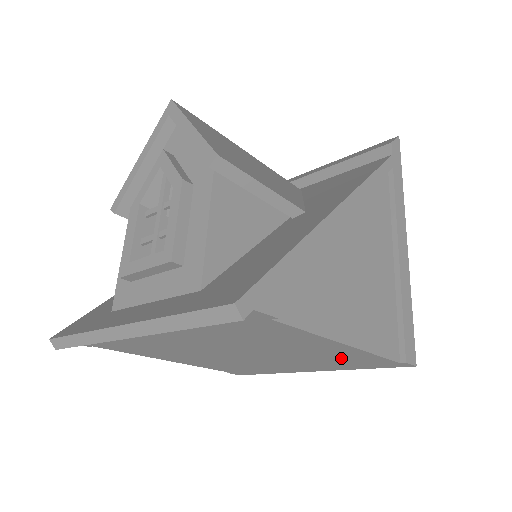
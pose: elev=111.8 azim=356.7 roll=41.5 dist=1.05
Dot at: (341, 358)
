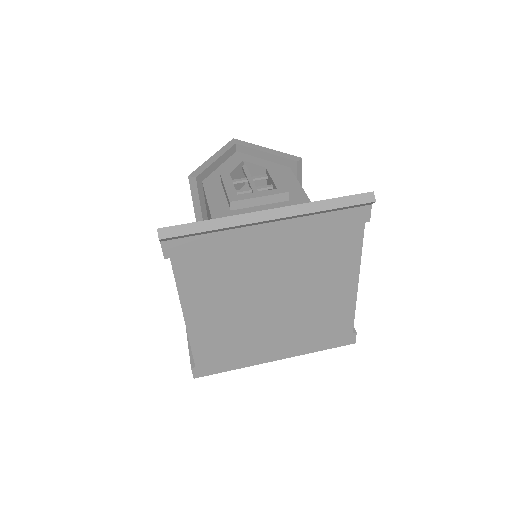
Dot at: (329, 317)
